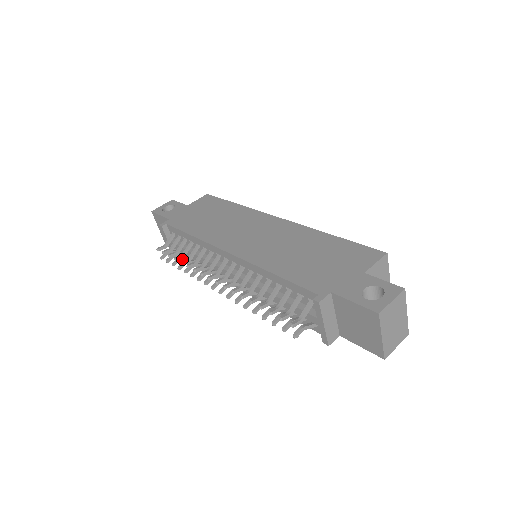
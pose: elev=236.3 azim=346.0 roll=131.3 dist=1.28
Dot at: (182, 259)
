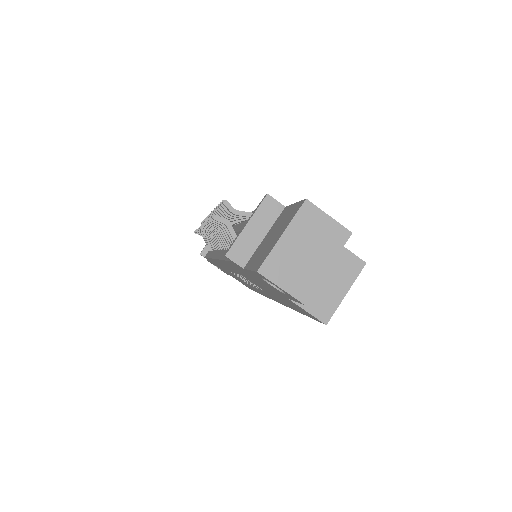
Dot at: occluded
